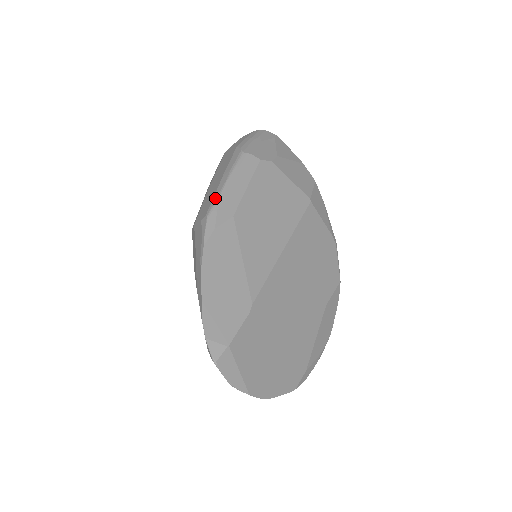
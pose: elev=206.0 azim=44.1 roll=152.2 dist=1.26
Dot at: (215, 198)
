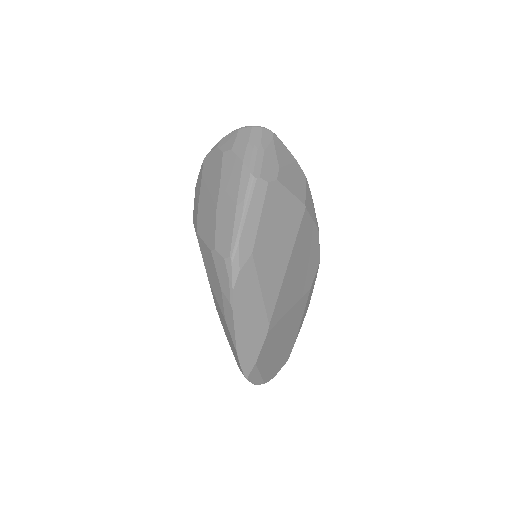
Dot at: (235, 237)
